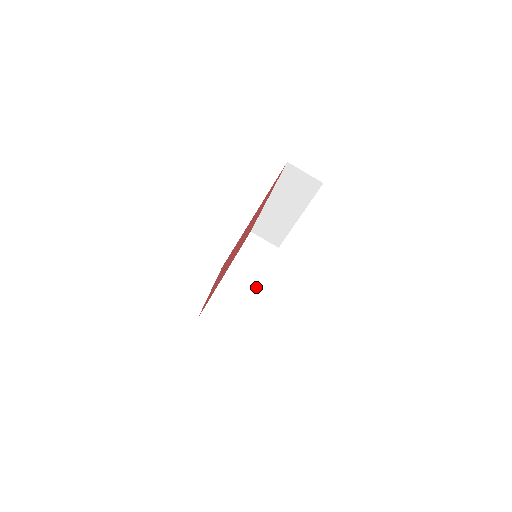
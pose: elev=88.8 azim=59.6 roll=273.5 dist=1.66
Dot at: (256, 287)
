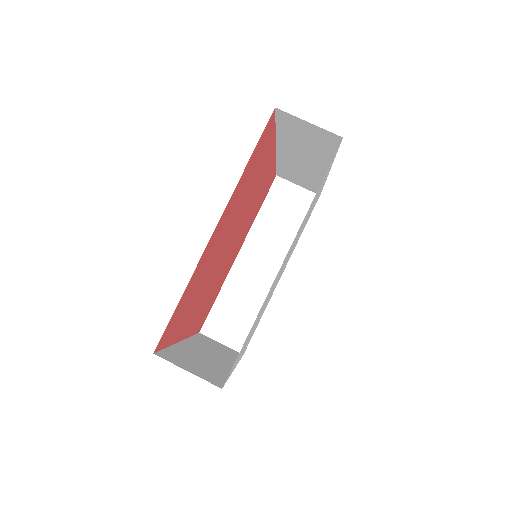
Dot at: occluded
